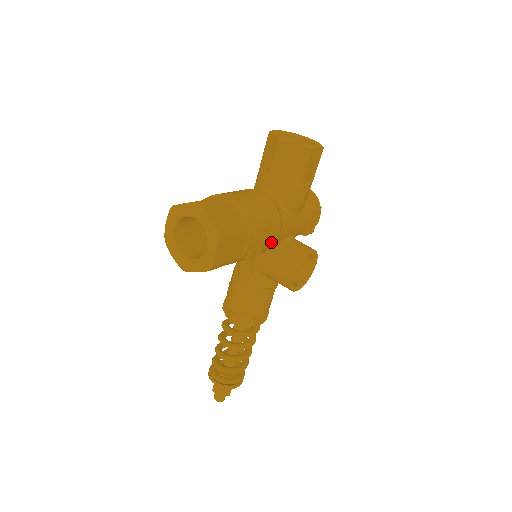
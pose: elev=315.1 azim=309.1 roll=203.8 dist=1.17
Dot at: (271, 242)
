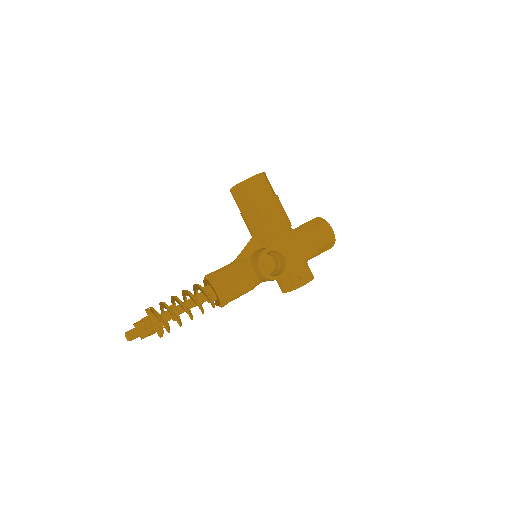
Dot at: (274, 226)
